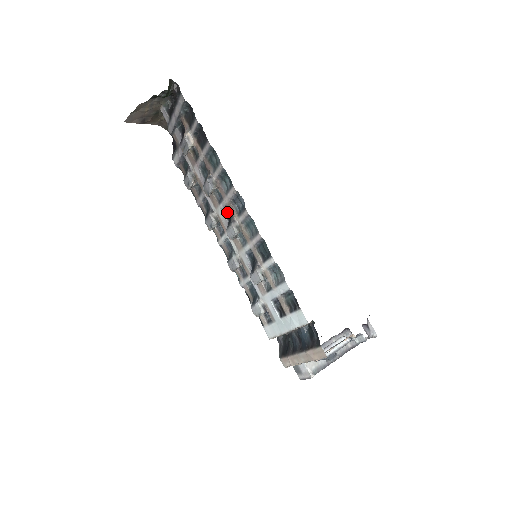
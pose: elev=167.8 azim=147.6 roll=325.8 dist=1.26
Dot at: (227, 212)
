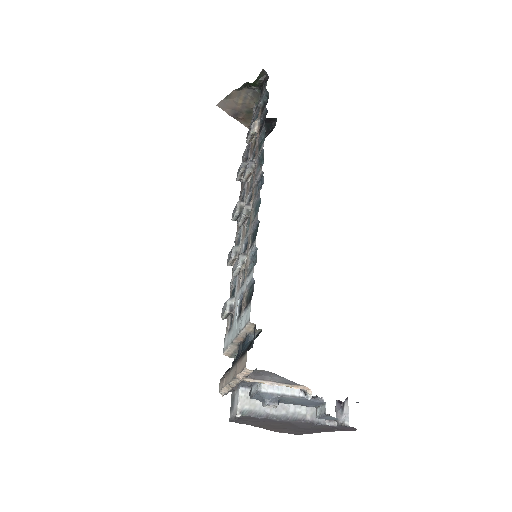
Dot at: occluded
